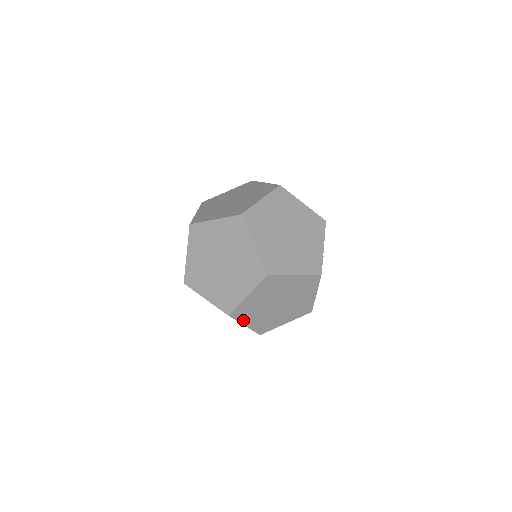
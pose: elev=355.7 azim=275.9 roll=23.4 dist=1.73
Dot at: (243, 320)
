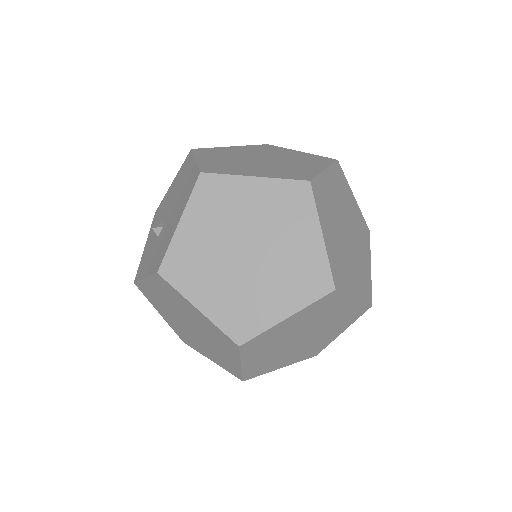
Dot at: (247, 356)
